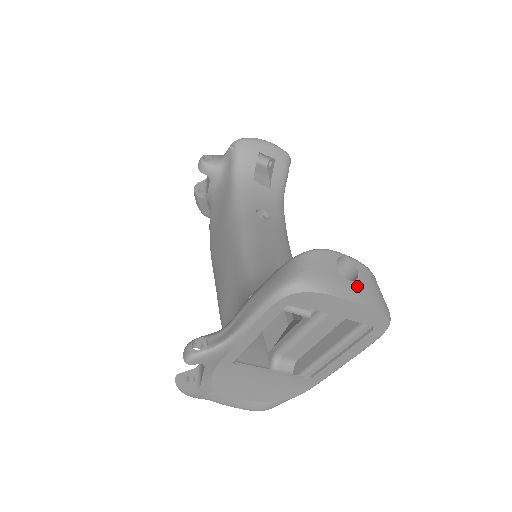
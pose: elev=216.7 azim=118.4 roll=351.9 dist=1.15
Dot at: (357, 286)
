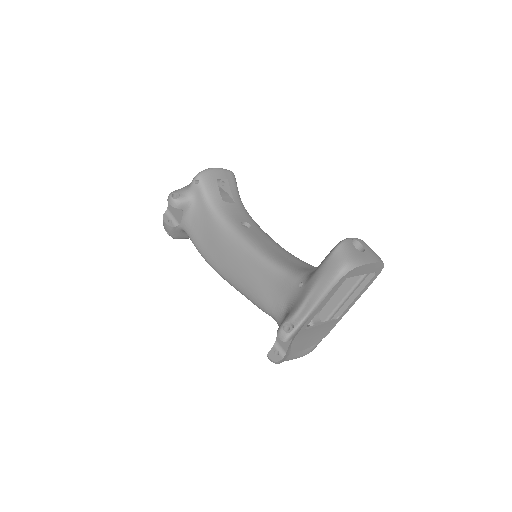
Dot at: (367, 254)
